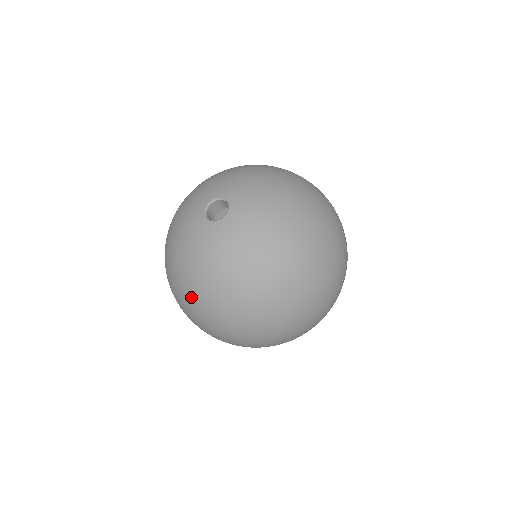
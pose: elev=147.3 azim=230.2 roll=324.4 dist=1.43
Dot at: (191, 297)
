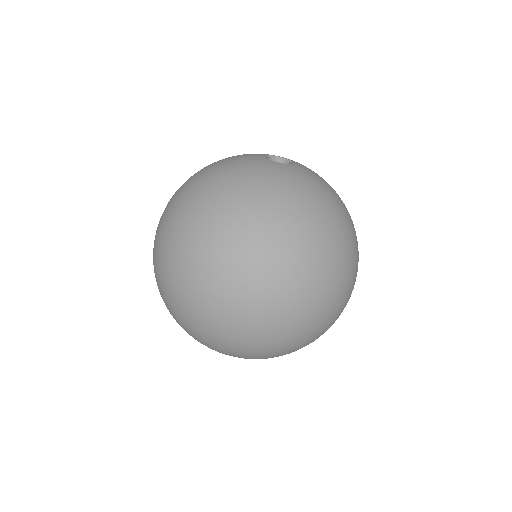
Dot at: (214, 211)
